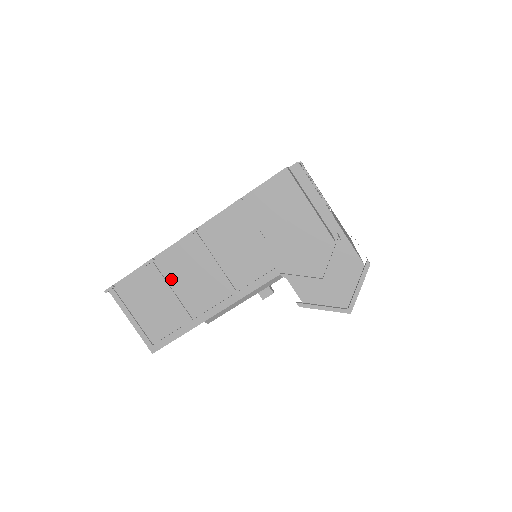
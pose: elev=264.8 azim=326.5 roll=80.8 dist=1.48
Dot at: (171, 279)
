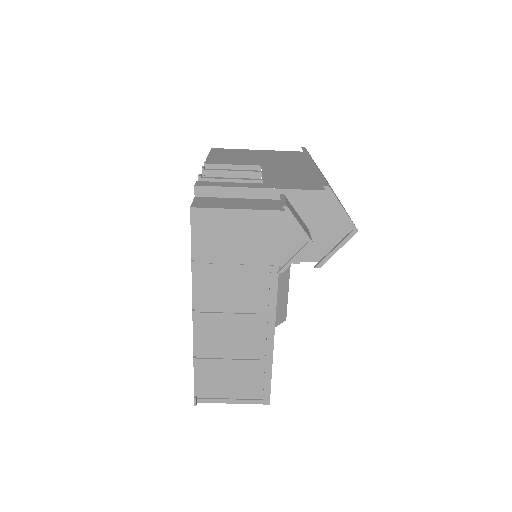
Dot at: (220, 354)
